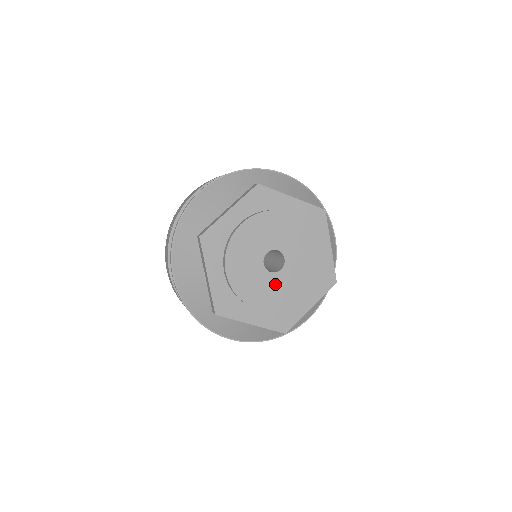
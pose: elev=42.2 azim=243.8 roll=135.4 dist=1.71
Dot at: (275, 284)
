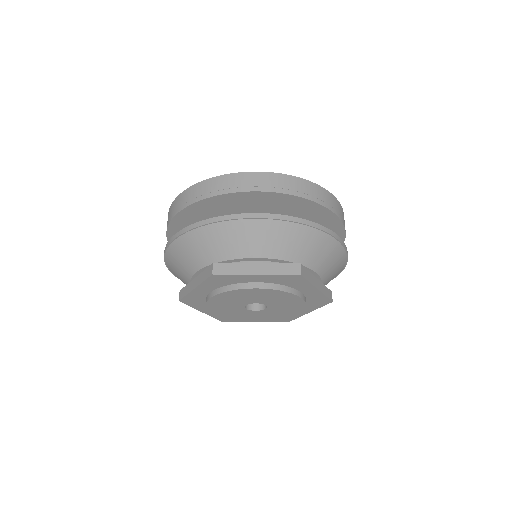
Dot at: (264, 314)
